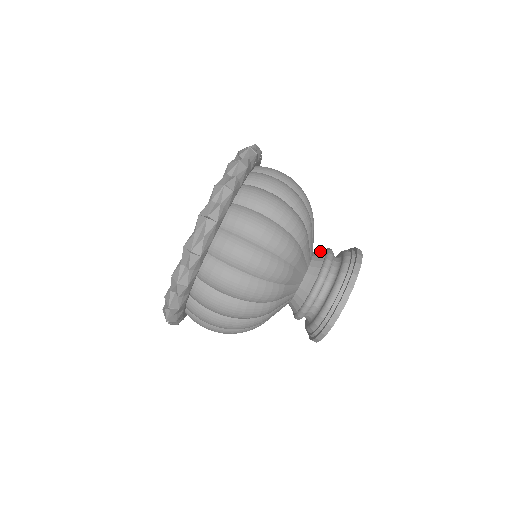
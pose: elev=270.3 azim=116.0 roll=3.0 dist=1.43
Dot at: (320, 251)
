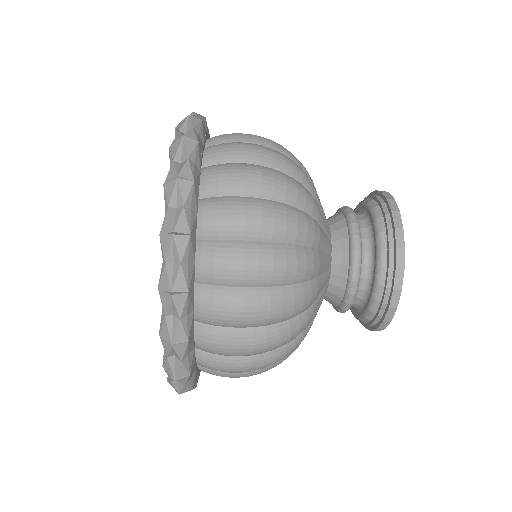
Dot at: (340, 279)
